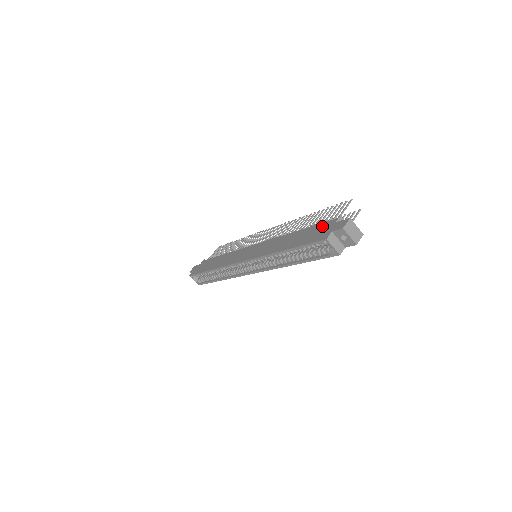
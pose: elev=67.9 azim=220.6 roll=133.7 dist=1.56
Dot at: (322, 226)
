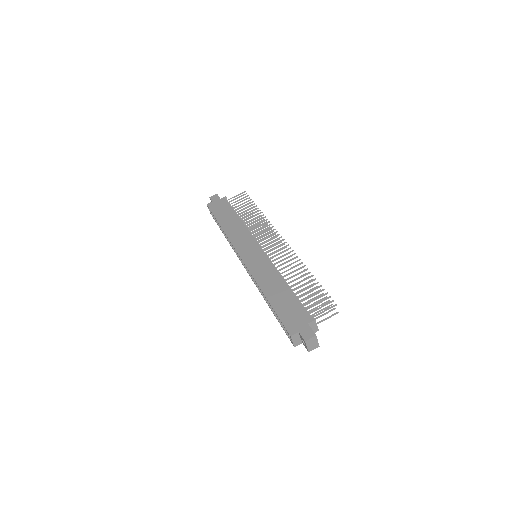
Dot at: (300, 312)
